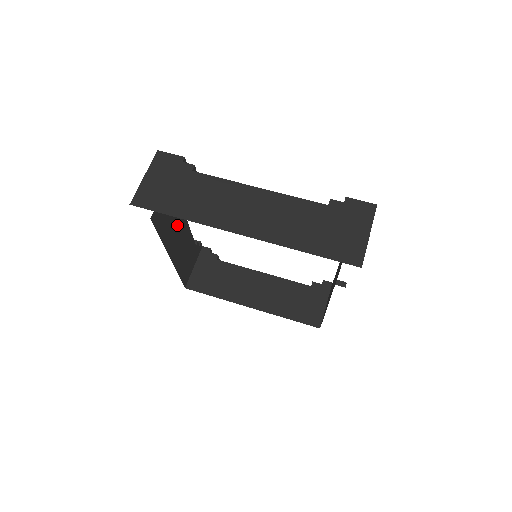
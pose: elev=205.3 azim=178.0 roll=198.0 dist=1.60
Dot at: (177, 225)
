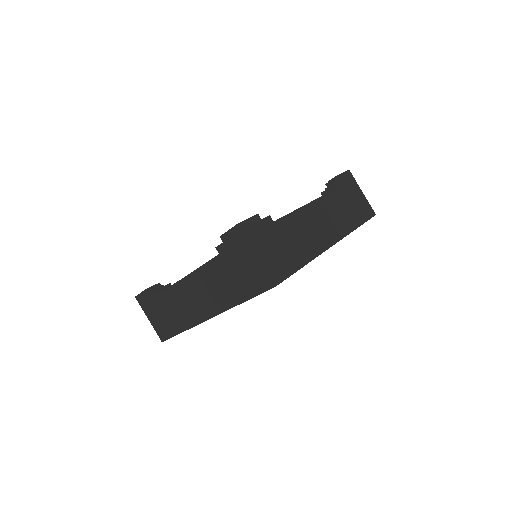
Dot at: occluded
